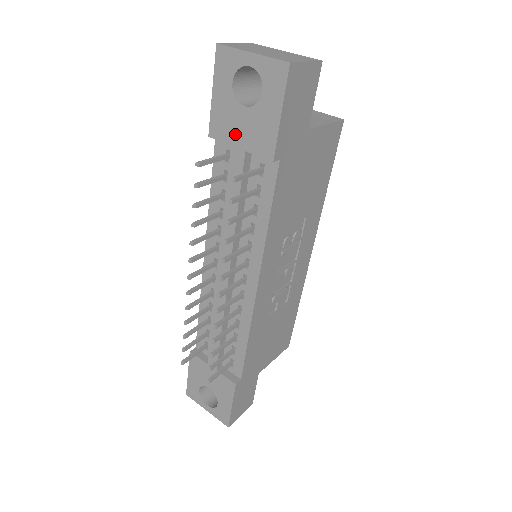
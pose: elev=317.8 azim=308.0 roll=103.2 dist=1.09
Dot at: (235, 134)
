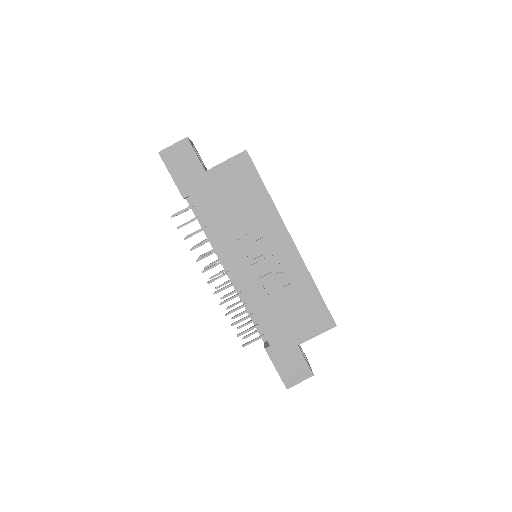
Dot at: occluded
